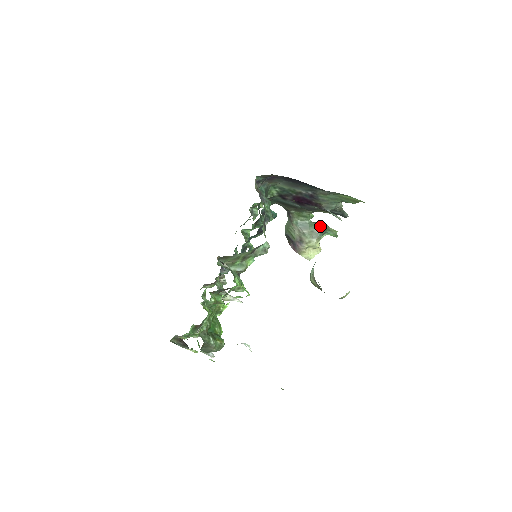
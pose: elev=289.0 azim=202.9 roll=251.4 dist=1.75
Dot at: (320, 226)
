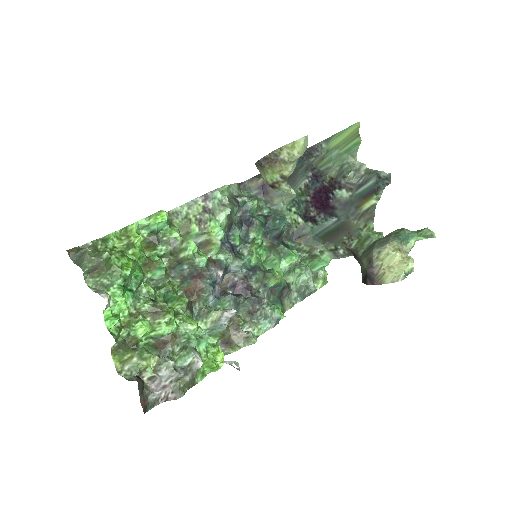
Dot at: (391, 232)
